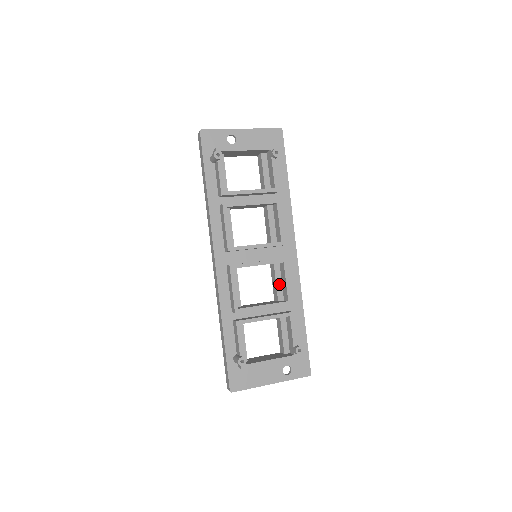
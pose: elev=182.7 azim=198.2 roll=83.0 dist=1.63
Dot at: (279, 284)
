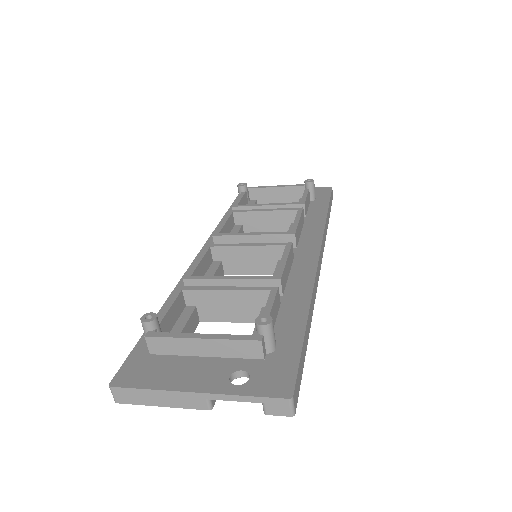
Dot at: occluded
